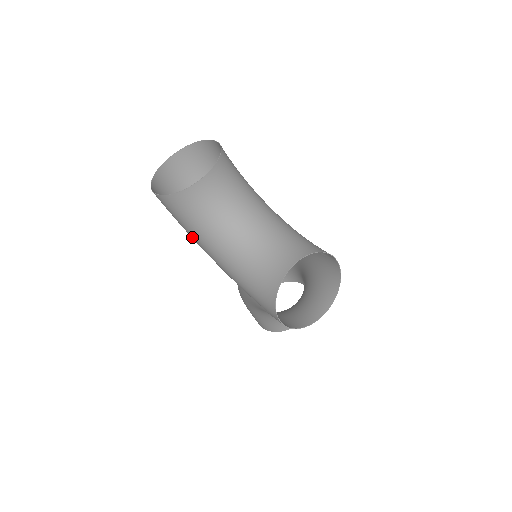
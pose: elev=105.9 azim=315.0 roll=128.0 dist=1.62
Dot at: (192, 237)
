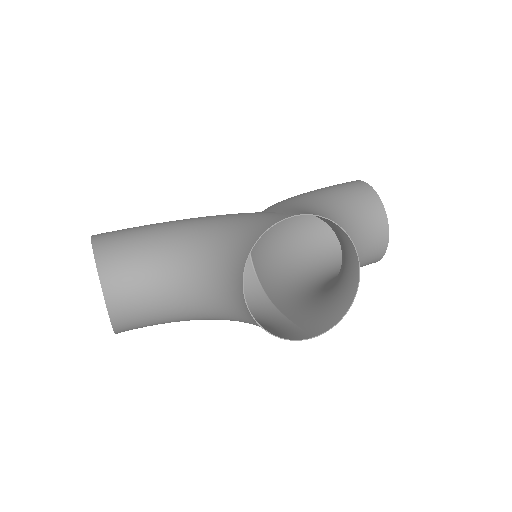
Dot at: occluded
